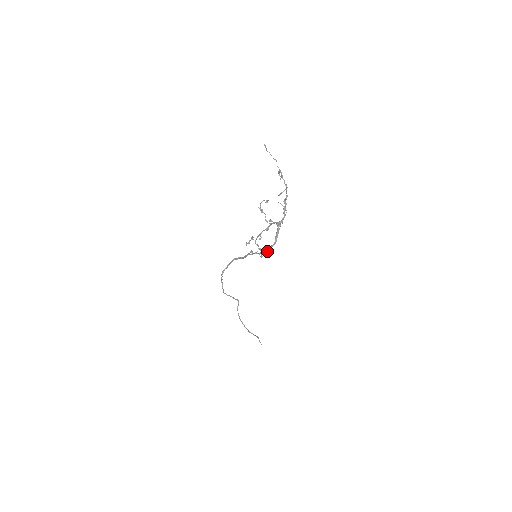
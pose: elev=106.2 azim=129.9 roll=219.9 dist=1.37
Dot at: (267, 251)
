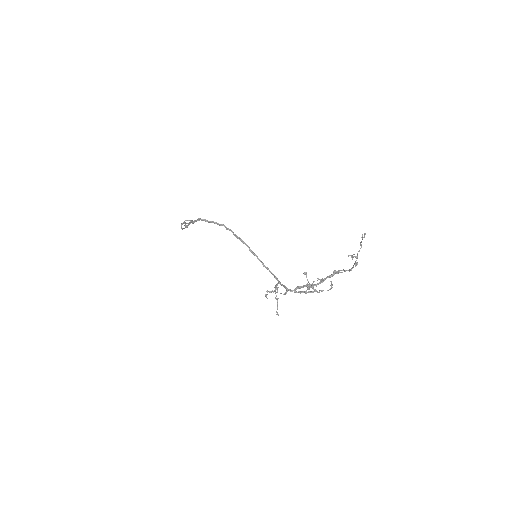
Dot at: occluded
